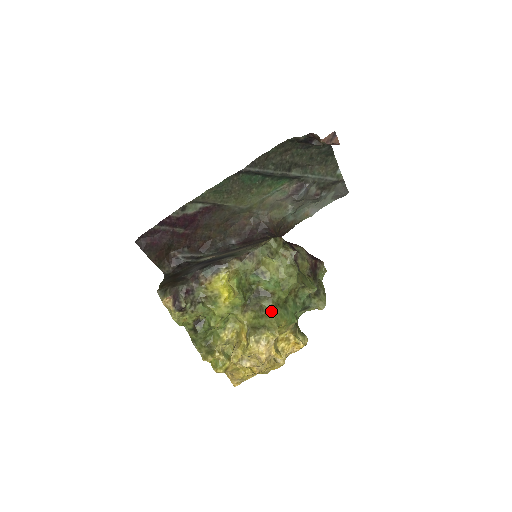
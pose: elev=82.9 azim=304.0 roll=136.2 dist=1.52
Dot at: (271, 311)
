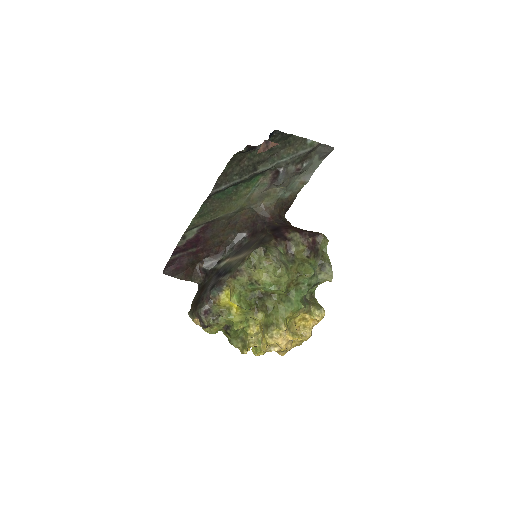
Dot at: (275, 309)
